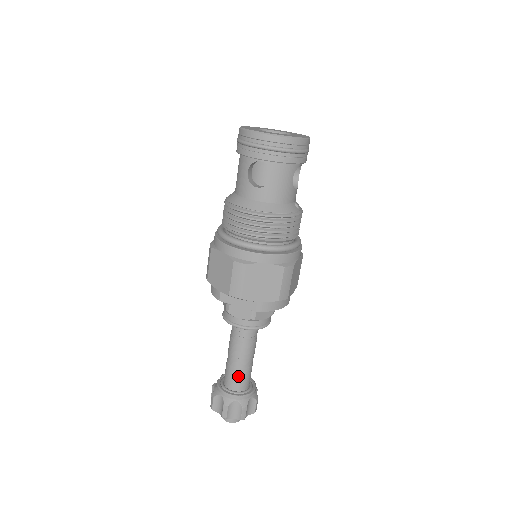
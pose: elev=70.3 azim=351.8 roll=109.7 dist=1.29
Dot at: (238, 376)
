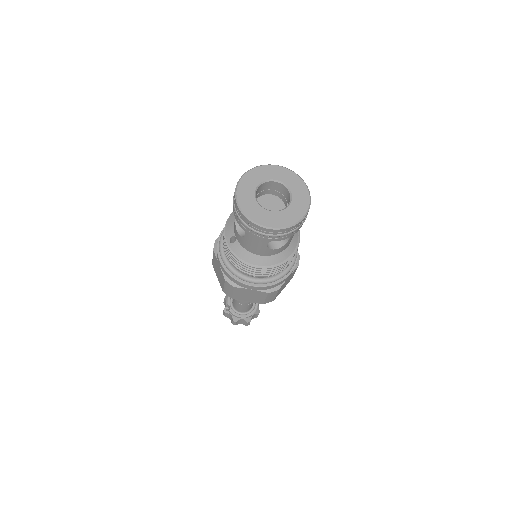
Dot at: (251, 305)
